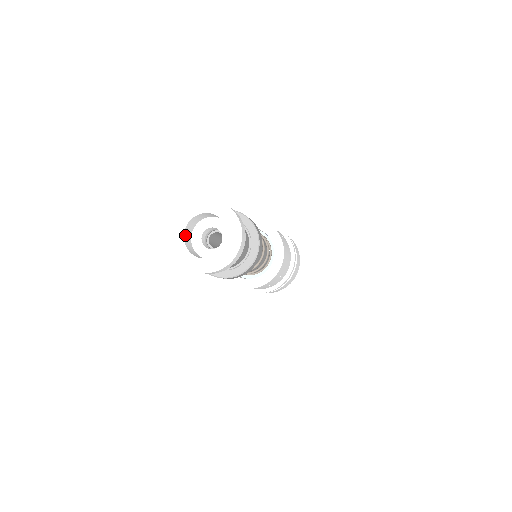
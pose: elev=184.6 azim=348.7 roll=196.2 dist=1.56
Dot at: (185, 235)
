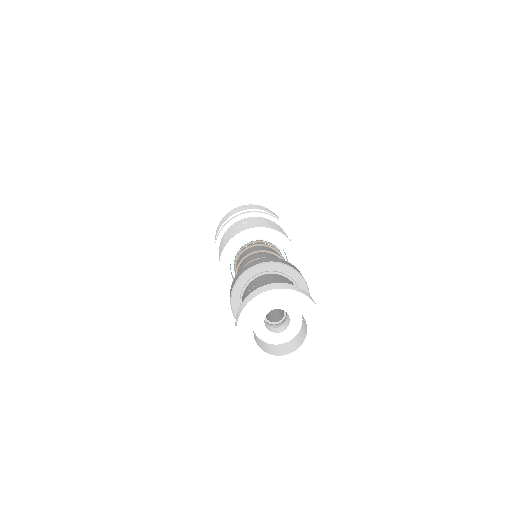
Dot at: (259, 346)
